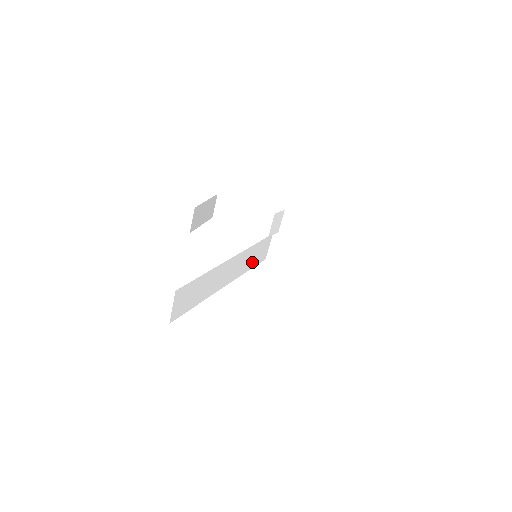
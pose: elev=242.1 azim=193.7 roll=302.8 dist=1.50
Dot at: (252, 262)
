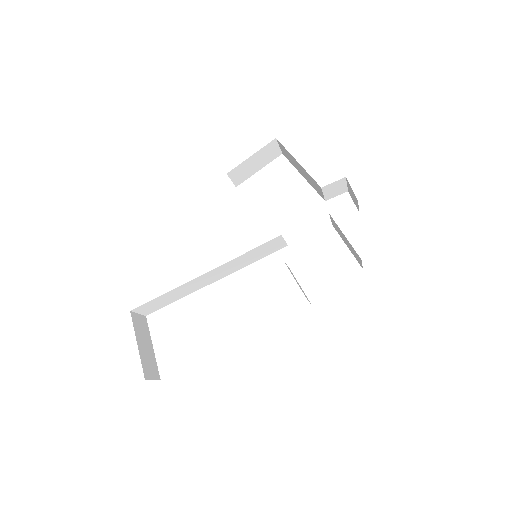
Dot at: (256, 257)
